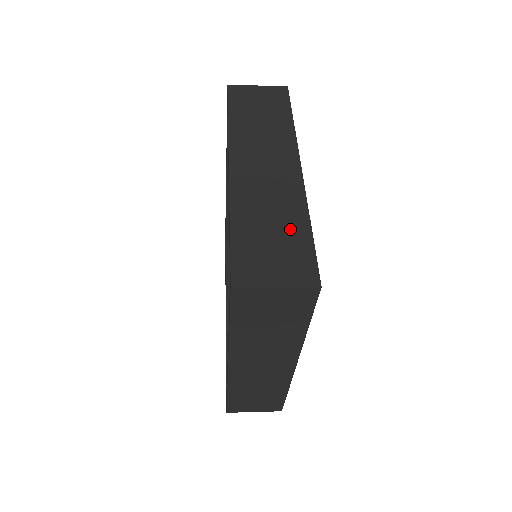
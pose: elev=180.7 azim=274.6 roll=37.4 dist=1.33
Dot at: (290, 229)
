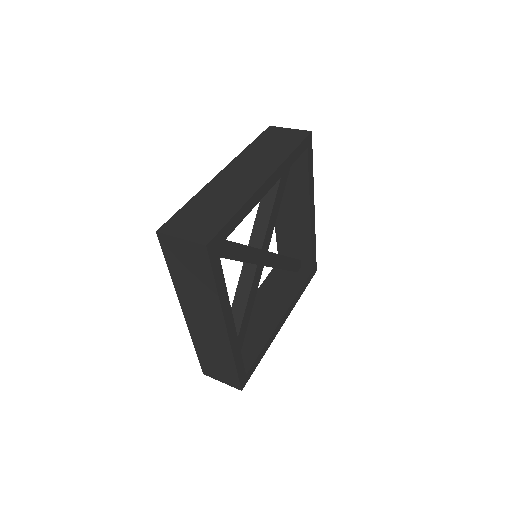
Dot at: (221, 212)
